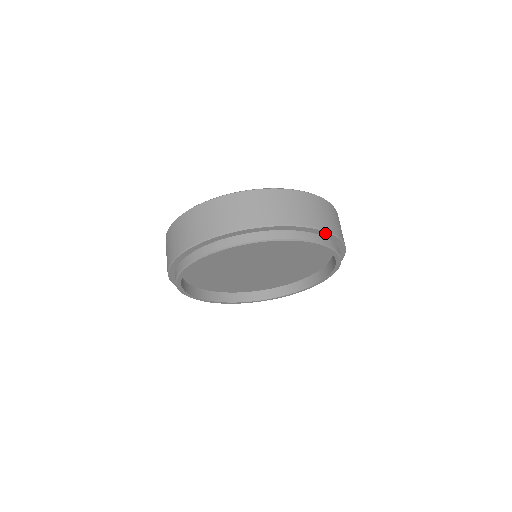
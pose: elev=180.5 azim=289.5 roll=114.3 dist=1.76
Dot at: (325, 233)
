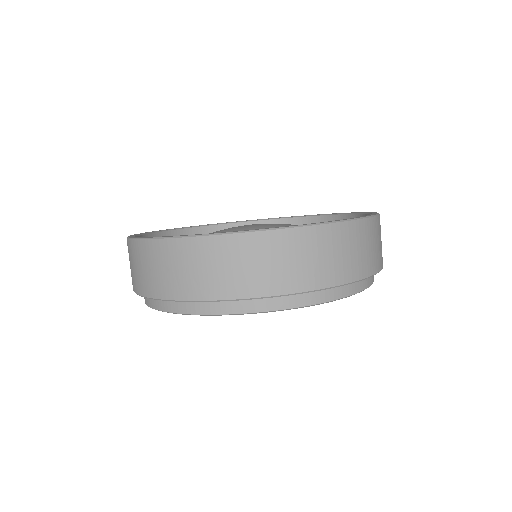
Dot at: (270, 296)
